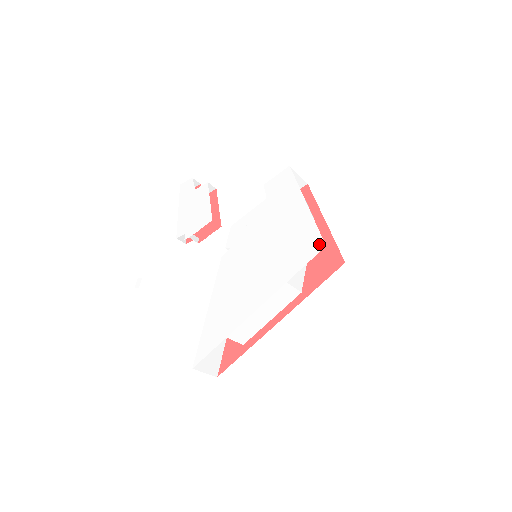
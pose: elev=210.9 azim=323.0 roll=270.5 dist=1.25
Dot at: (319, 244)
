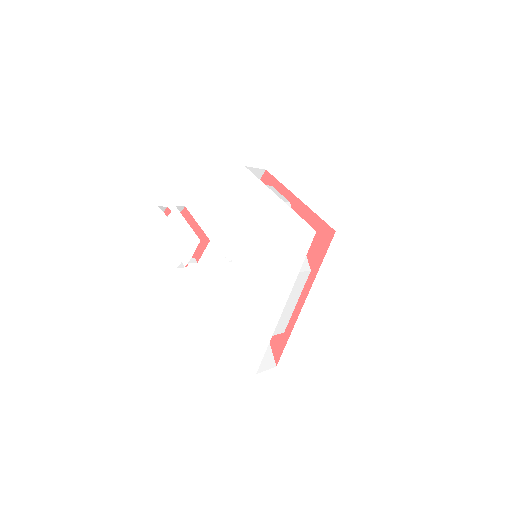
Dot at: (309, 232)
